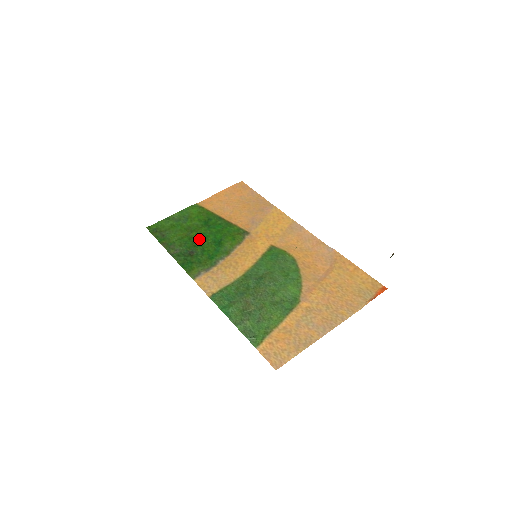
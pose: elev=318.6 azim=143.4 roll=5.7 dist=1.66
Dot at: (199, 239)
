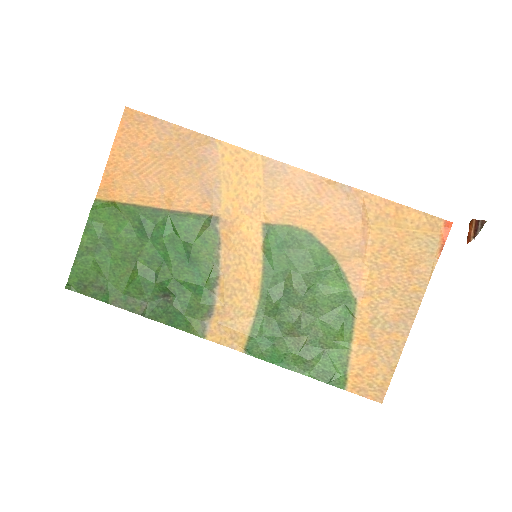
Dot at: (157, 268)
